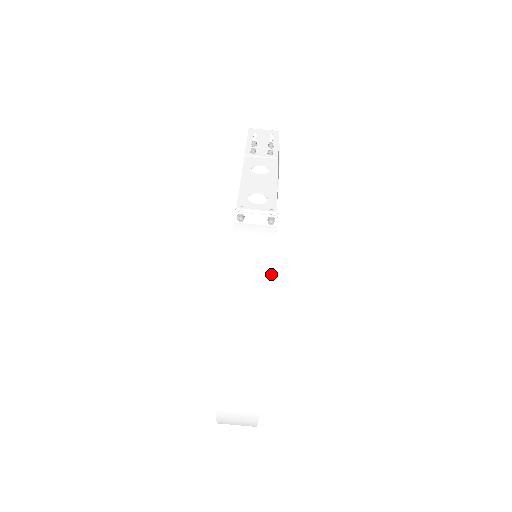
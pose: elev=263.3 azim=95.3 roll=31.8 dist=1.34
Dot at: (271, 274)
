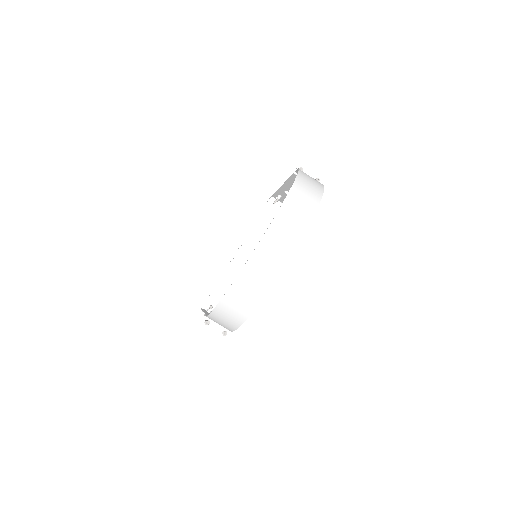
Dot at: (323, 186)
